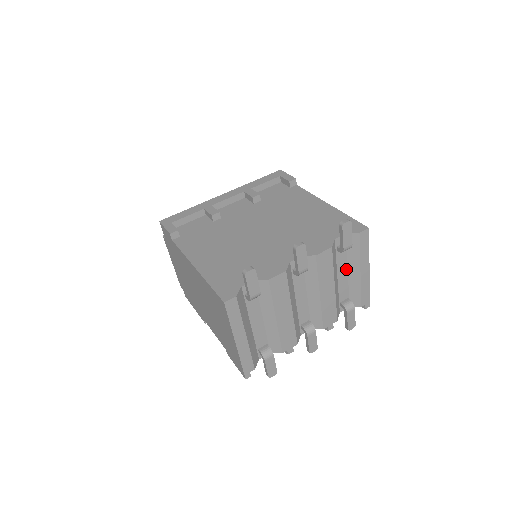
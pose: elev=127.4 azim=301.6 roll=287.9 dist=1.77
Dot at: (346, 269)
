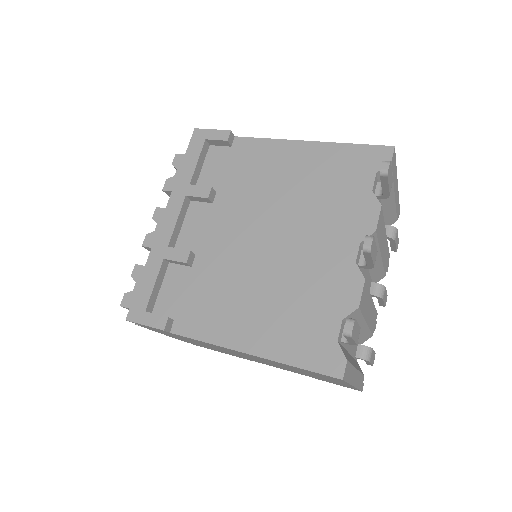
Dot at: occluded
